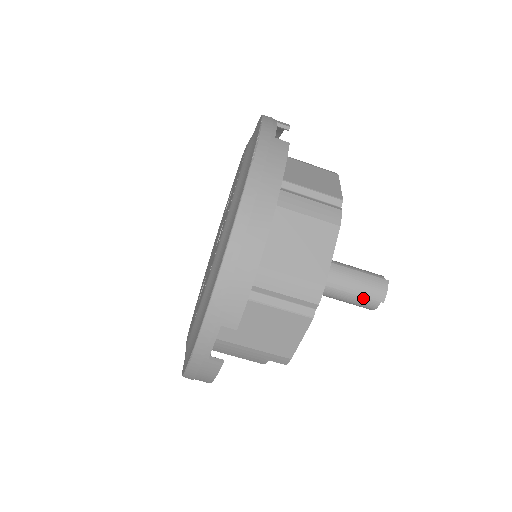
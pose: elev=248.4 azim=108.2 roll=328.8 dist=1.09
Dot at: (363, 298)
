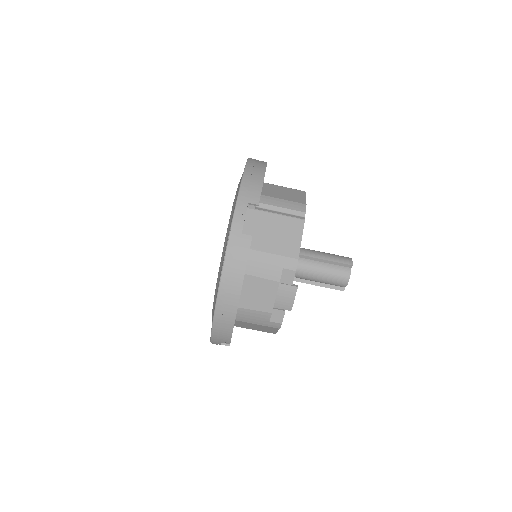
Dot at: (338, 267)
